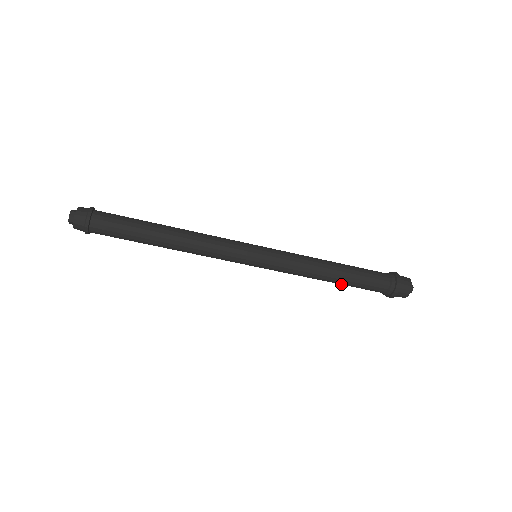
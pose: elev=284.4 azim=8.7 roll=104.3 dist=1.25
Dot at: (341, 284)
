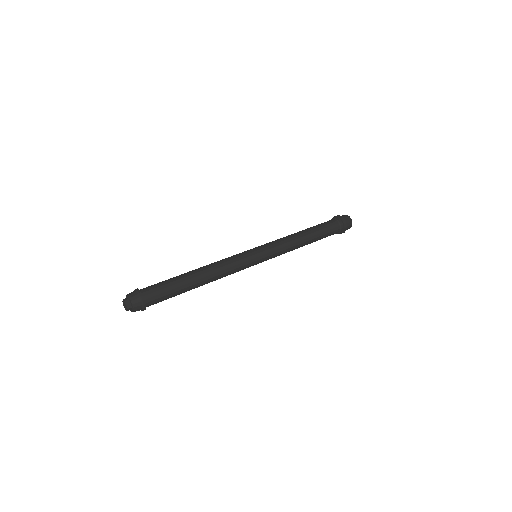
Dot at: occluded
